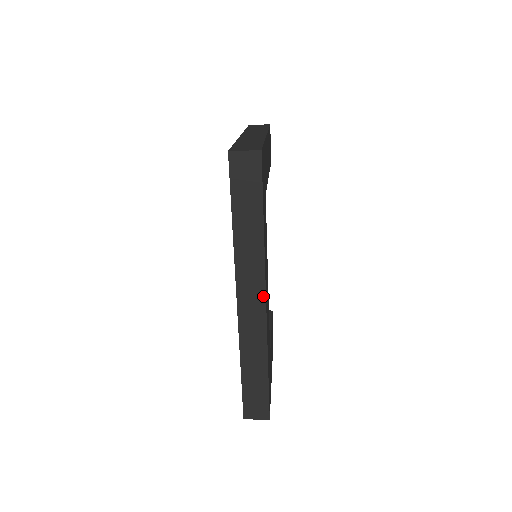
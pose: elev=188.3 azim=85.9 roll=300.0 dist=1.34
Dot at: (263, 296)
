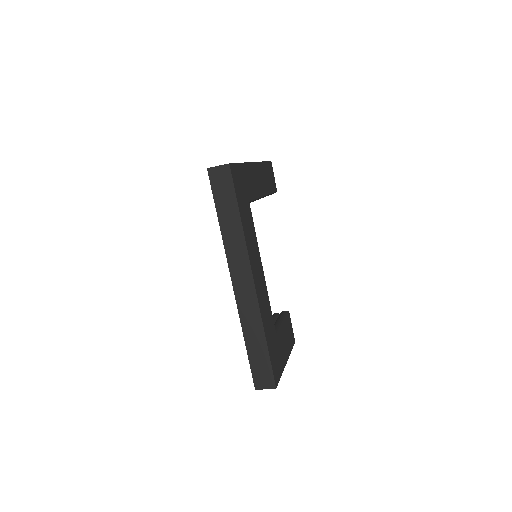
Dot at: (251, 277)
